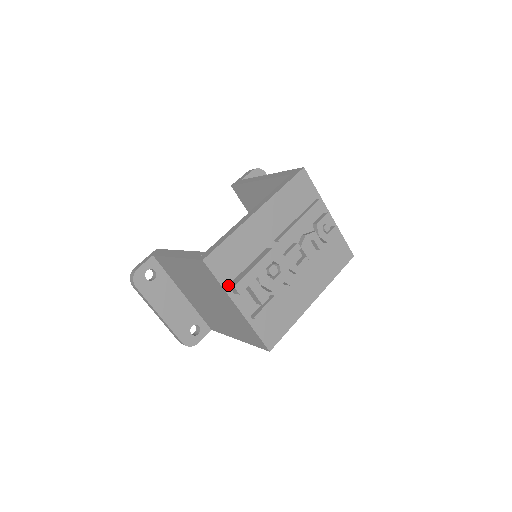
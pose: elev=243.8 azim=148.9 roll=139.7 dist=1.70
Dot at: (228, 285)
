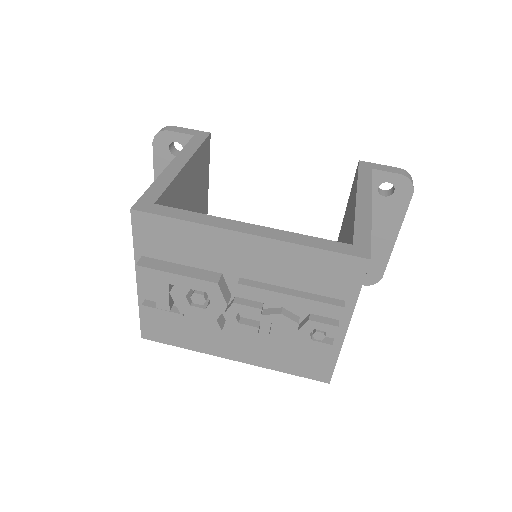
Dot at: (142, 255)
